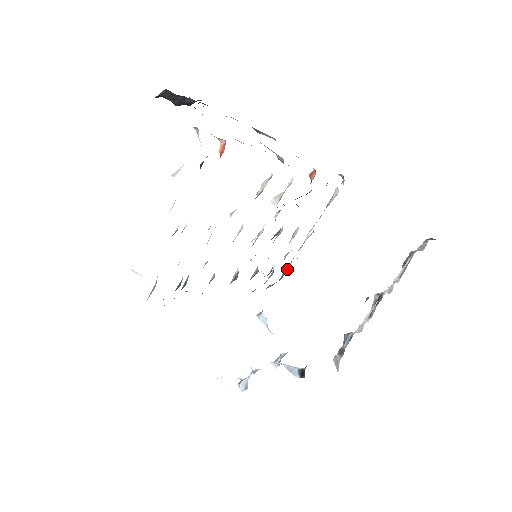
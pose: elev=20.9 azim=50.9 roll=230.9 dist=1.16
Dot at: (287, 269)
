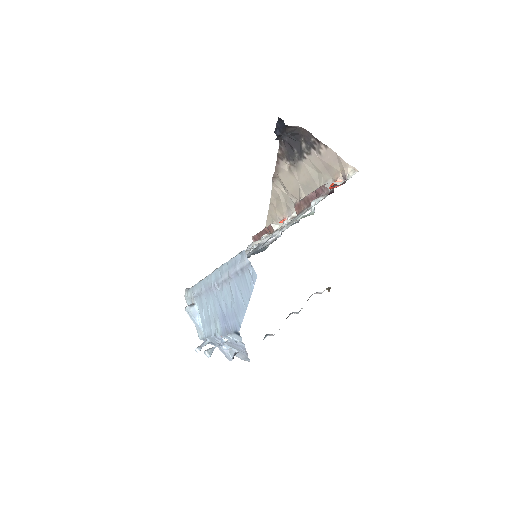
Dot at: occluded
